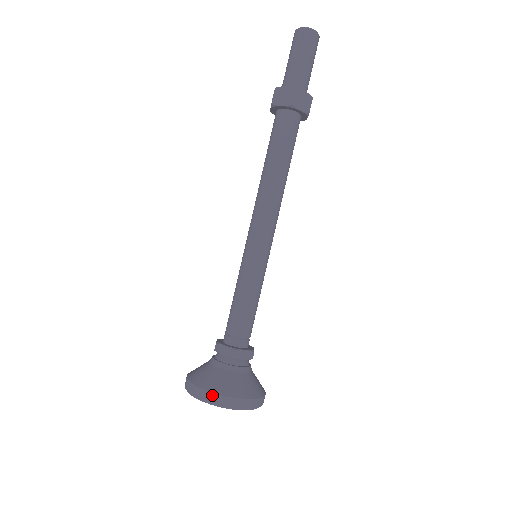
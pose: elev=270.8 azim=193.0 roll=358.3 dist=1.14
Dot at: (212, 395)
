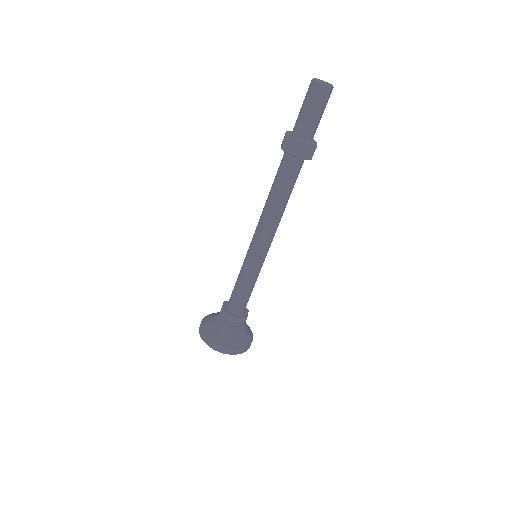
Dot at: (215, 345)
